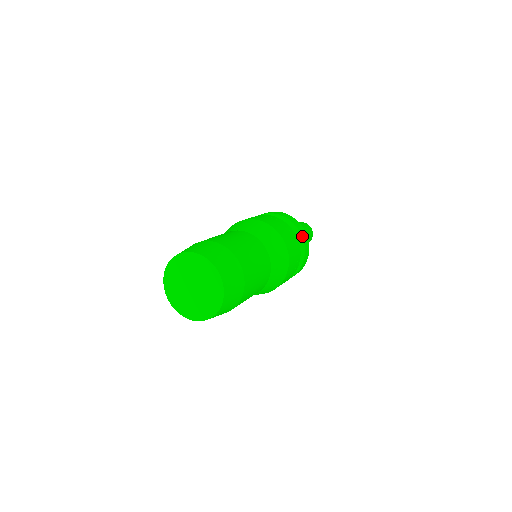
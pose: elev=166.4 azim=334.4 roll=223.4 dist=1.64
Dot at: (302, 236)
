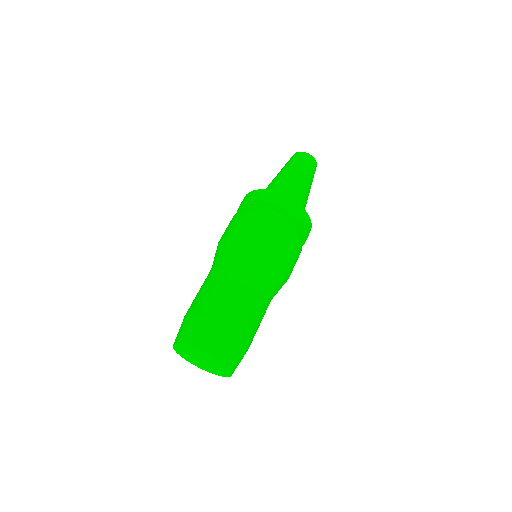
Dot at: (298, 218)
